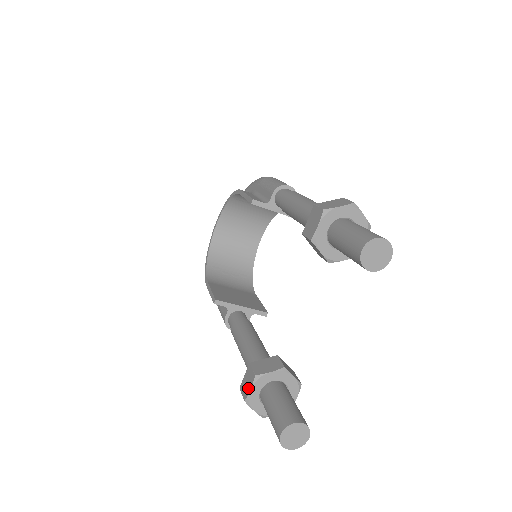
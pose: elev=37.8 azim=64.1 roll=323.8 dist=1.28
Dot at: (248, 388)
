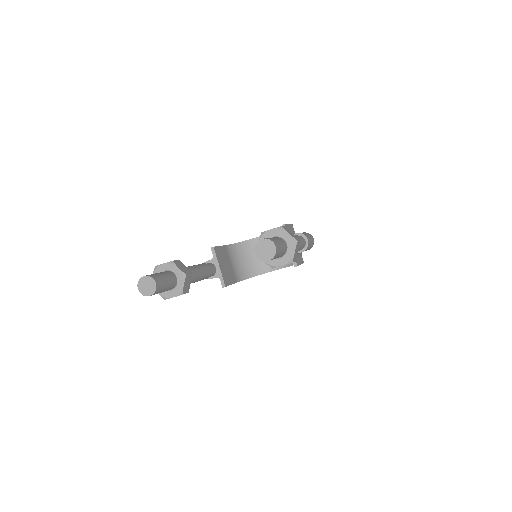
Dot at: (163, 263)
